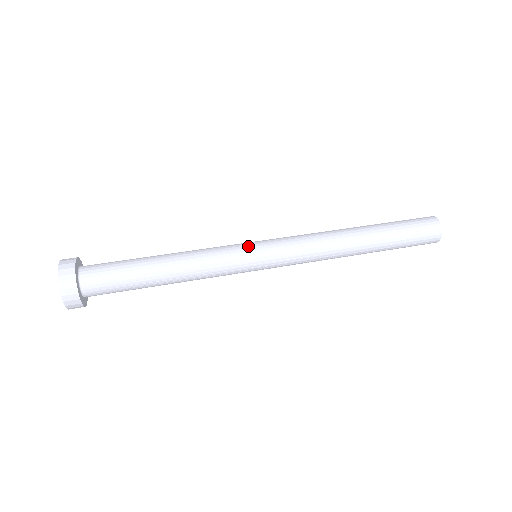
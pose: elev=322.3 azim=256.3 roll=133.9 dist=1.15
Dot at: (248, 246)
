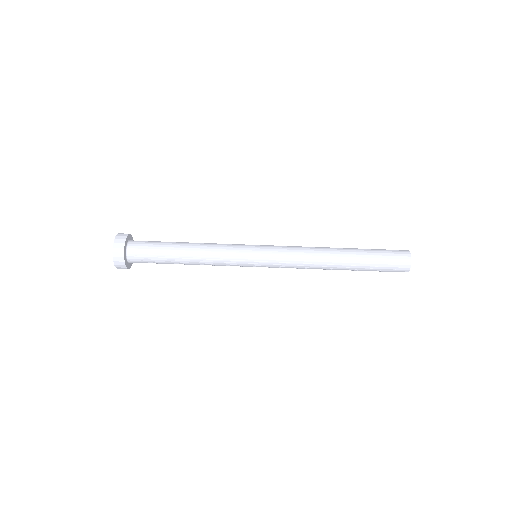
Dot at: (250, 249)
